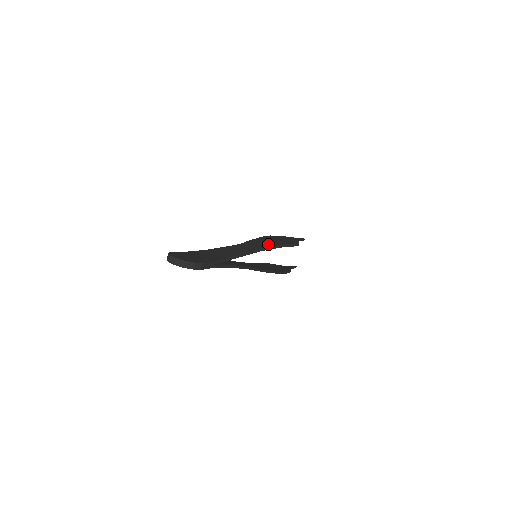
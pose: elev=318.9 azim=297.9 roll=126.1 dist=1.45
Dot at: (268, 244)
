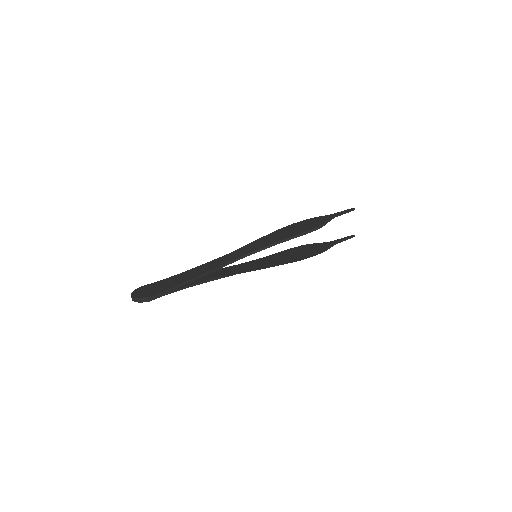
Dot at: (264, 244)
